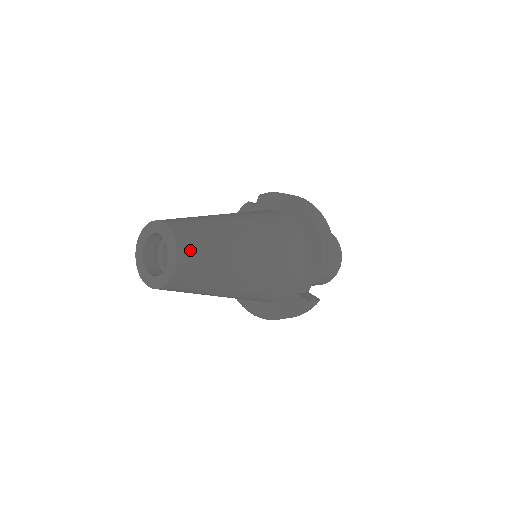
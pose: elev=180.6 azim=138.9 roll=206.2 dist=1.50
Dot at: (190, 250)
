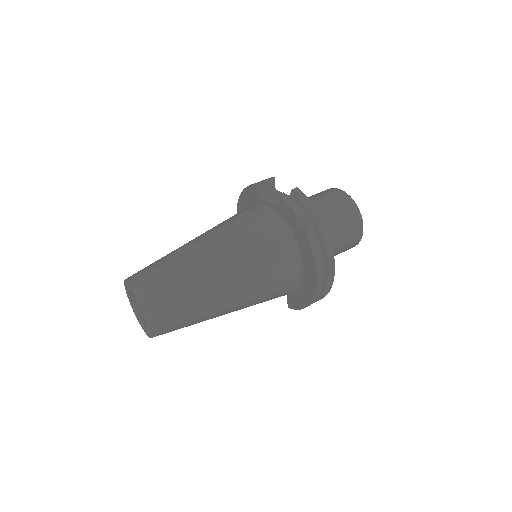
Dot at: occluded
